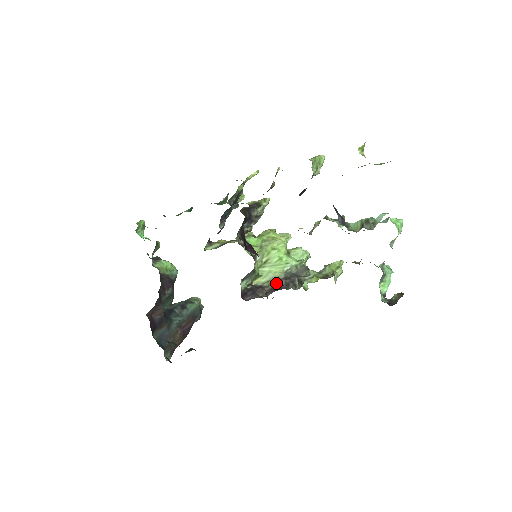
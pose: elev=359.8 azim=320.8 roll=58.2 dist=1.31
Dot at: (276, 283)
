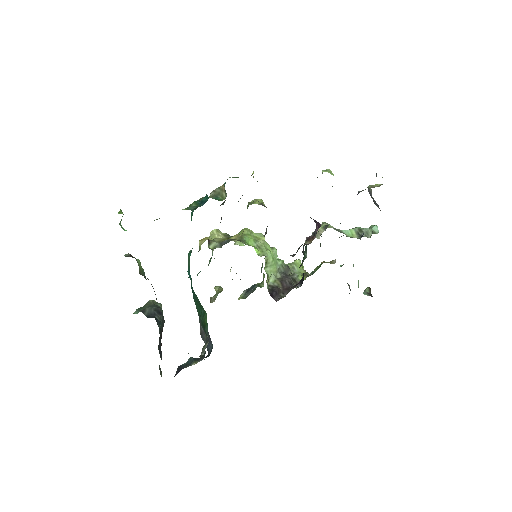
Dot at: (283, 282)
